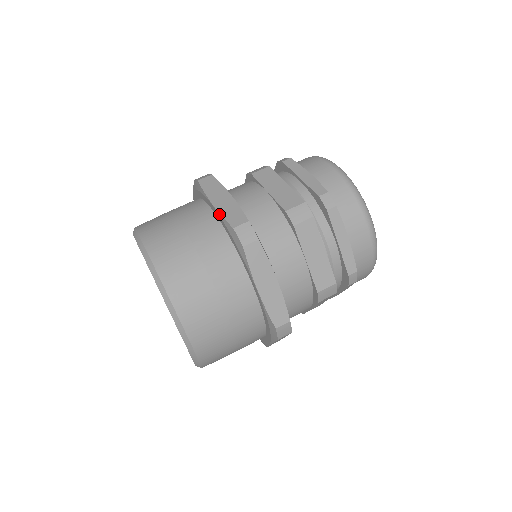
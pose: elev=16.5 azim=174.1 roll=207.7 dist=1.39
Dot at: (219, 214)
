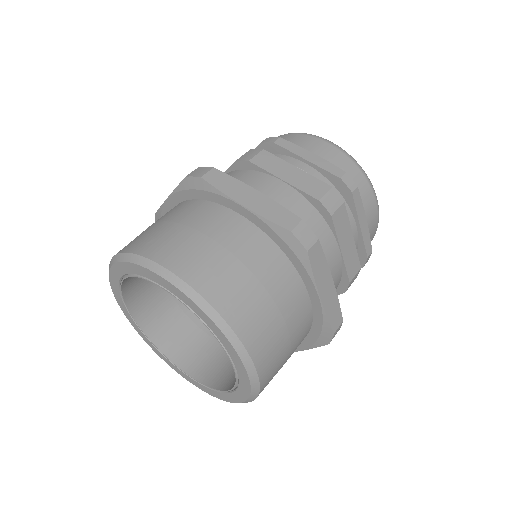
Dot at: (173, 192)
